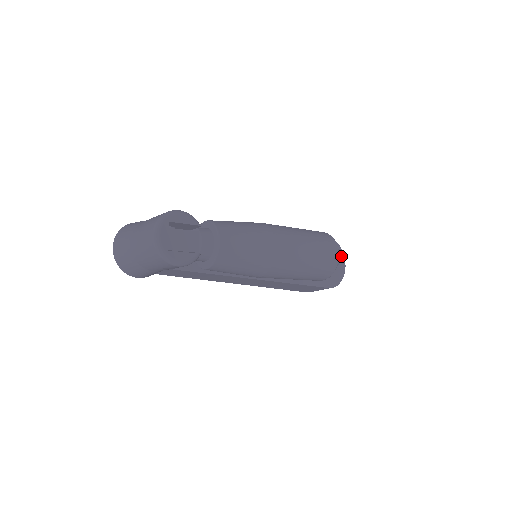
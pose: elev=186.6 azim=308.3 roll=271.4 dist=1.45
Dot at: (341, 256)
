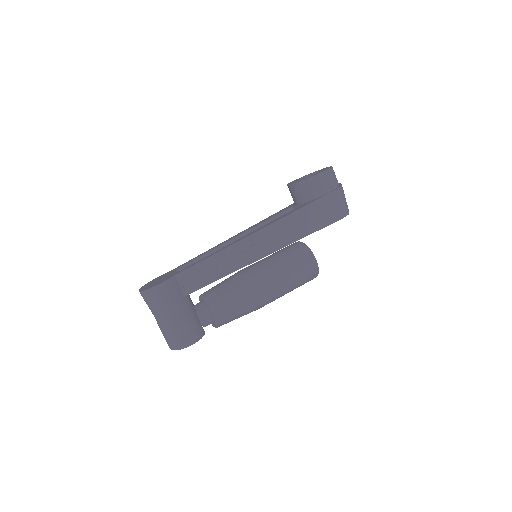
Dot at: occluded
